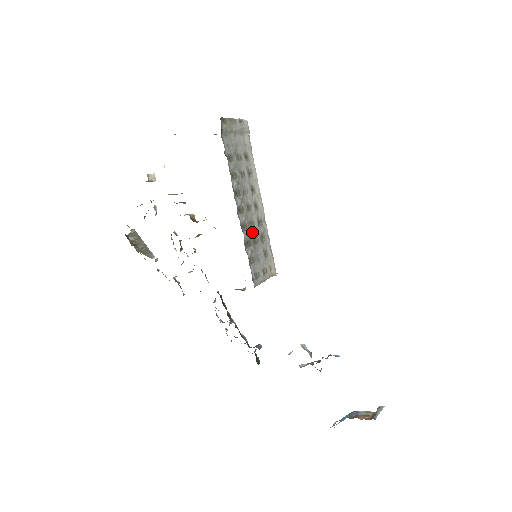
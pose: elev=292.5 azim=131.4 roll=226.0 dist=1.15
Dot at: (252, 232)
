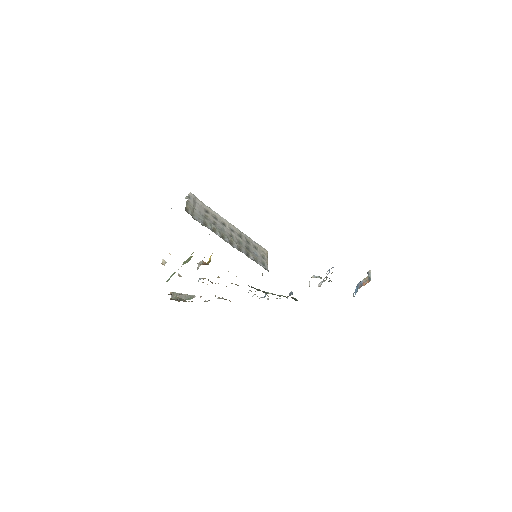
Dot at: (243, 246)
